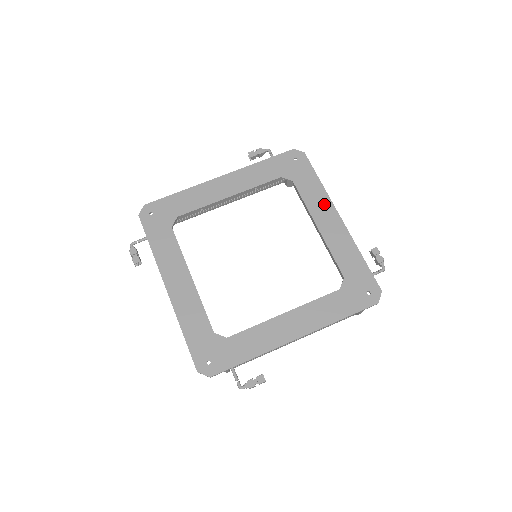
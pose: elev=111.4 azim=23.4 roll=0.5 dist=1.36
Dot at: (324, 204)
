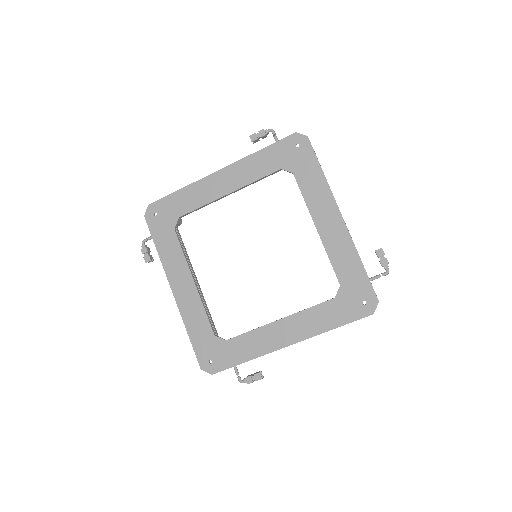
Dot at: (325, 201)
